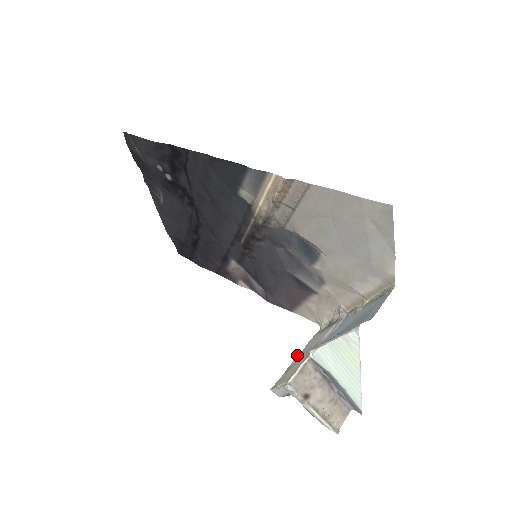
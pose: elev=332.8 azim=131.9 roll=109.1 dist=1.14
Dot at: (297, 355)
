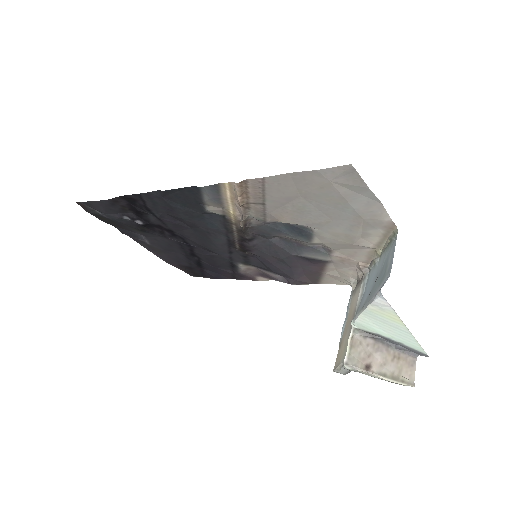
Dot at: occluded
